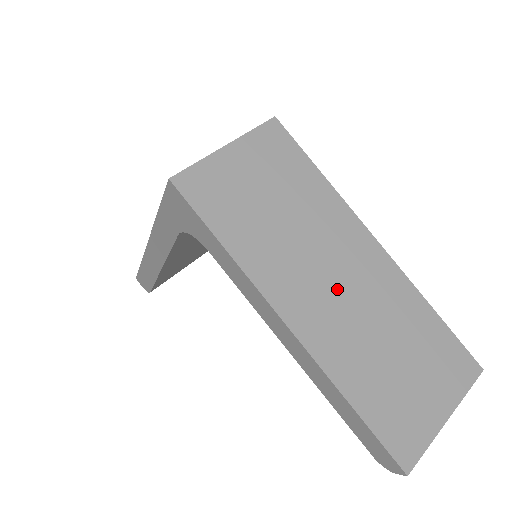
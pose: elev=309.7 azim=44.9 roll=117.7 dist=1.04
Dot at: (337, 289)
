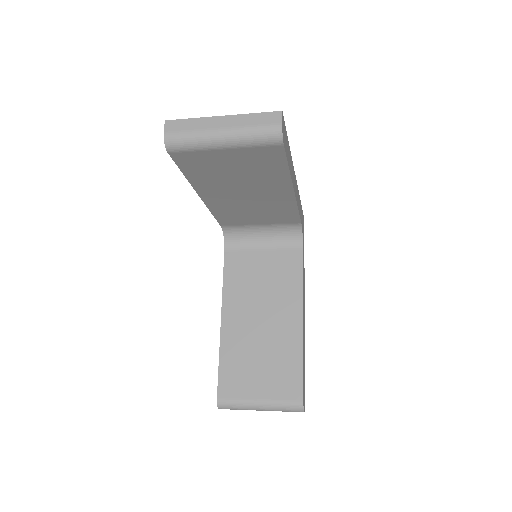
Dot at: occluded
